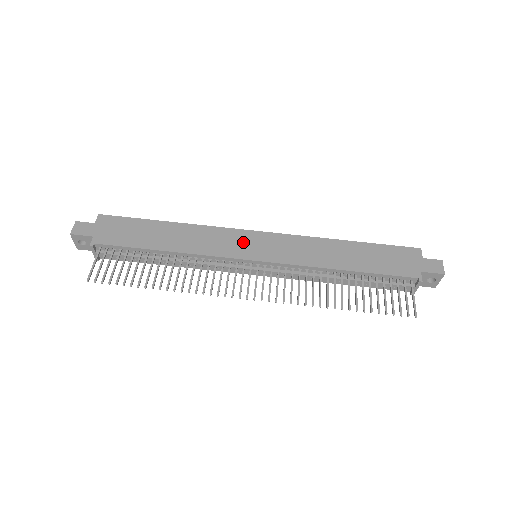
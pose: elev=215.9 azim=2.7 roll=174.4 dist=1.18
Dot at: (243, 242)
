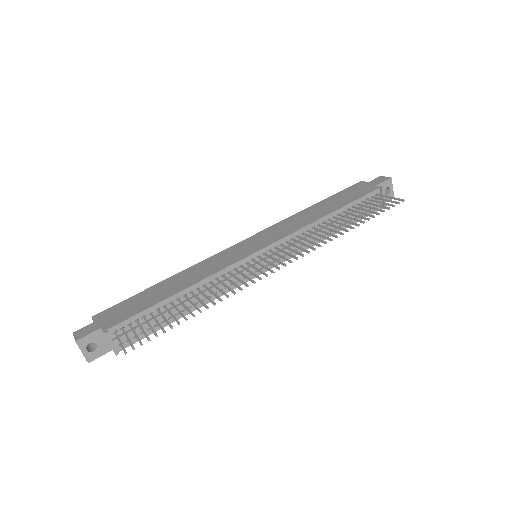
Dot at: (238, 250)
